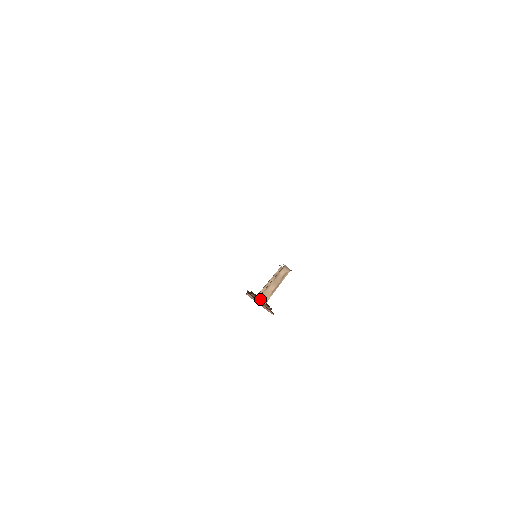
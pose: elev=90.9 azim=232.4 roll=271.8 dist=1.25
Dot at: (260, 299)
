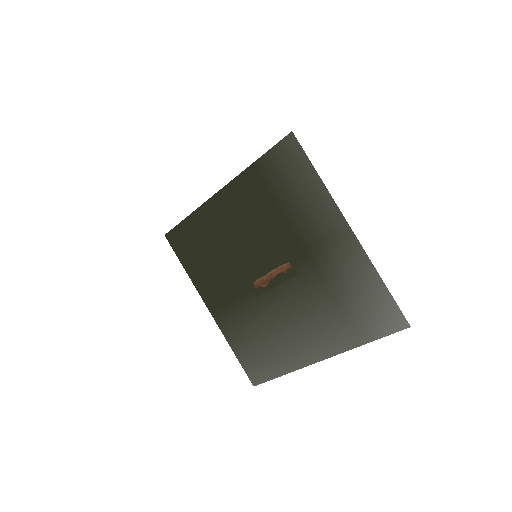
Dot at: (285, 263)
